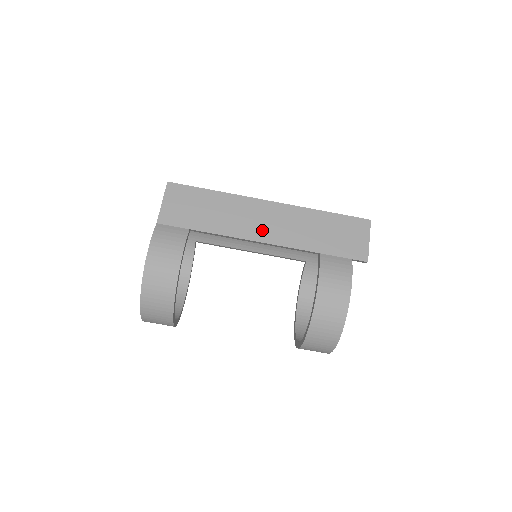
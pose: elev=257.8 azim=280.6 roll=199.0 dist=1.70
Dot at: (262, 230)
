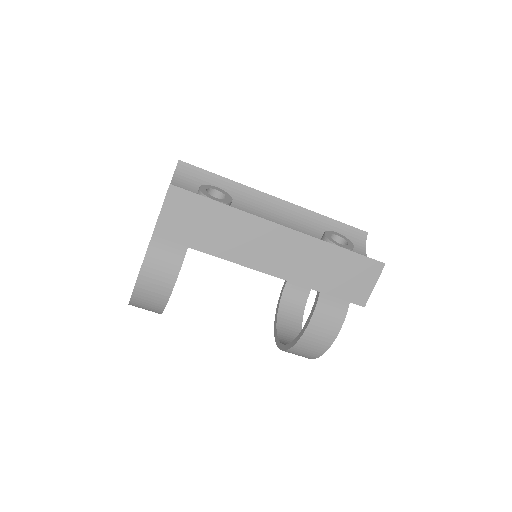
Dot at: (267, 259)
